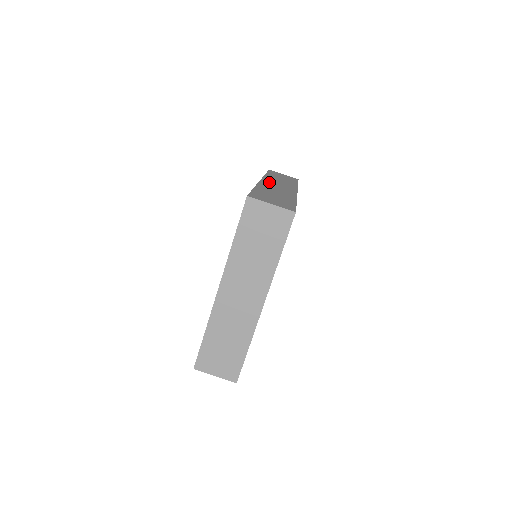
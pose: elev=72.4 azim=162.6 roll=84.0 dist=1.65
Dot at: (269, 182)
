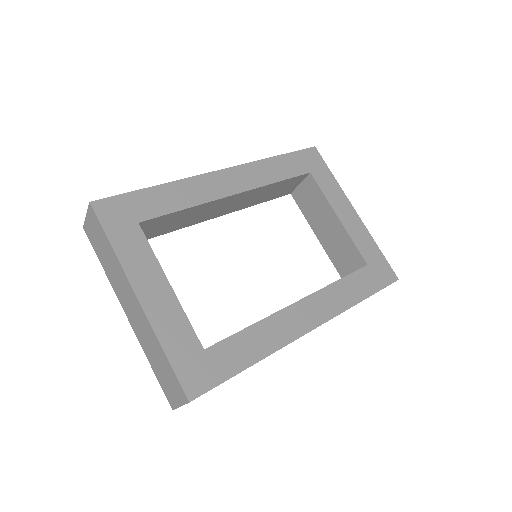
Dot at: occluded
